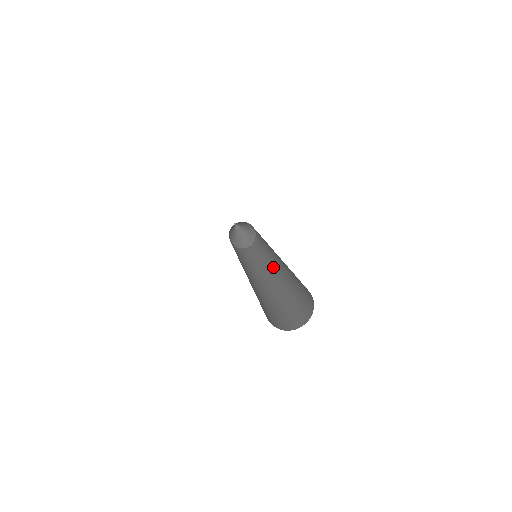
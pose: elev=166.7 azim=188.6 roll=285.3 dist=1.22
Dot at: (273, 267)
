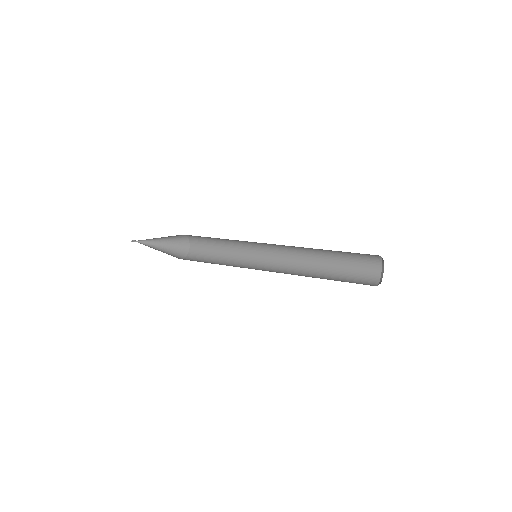
Dot at: (270, 268)
